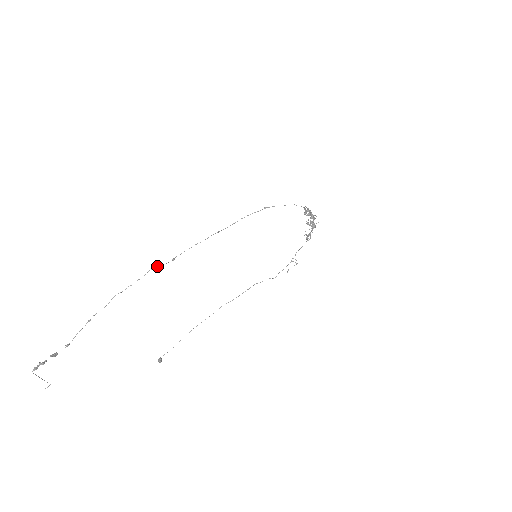
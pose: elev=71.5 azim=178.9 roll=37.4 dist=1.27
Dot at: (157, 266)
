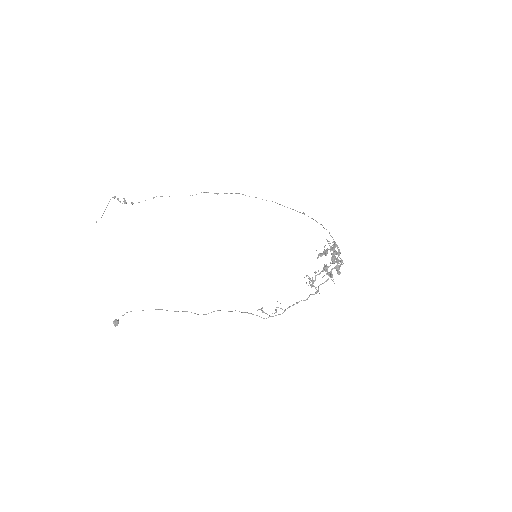
Dot at: (208, 192)
